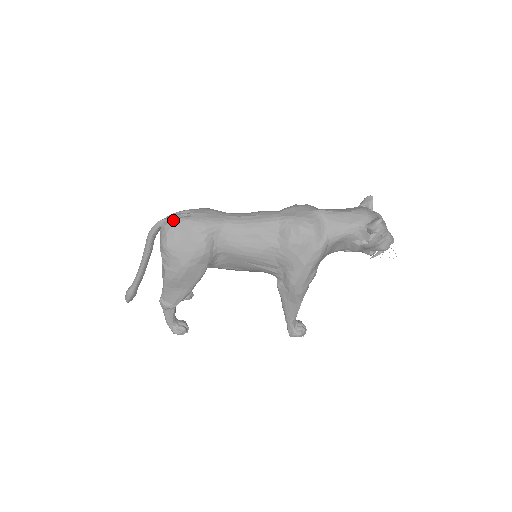
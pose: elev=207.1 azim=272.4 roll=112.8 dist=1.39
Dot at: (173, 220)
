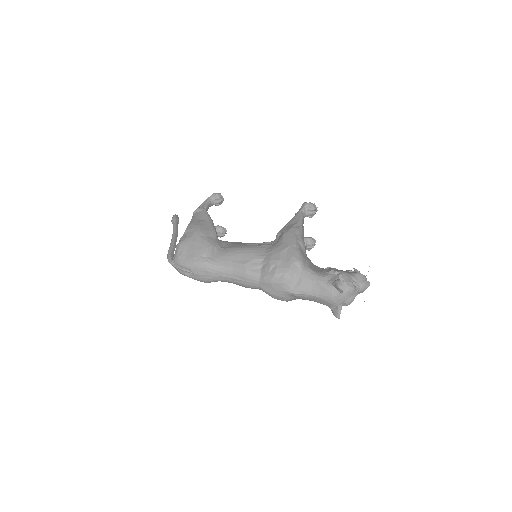
Dot at: (180, 273)
